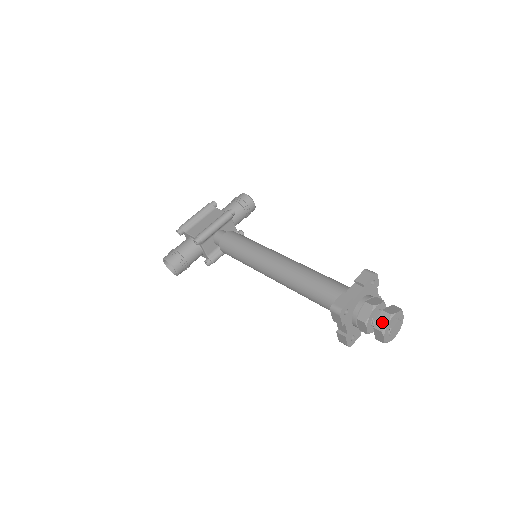
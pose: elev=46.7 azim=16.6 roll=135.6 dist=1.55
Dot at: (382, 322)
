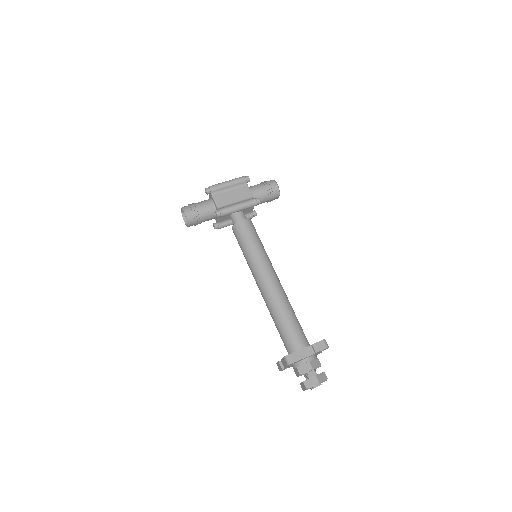
Dot at: (311, 383)
